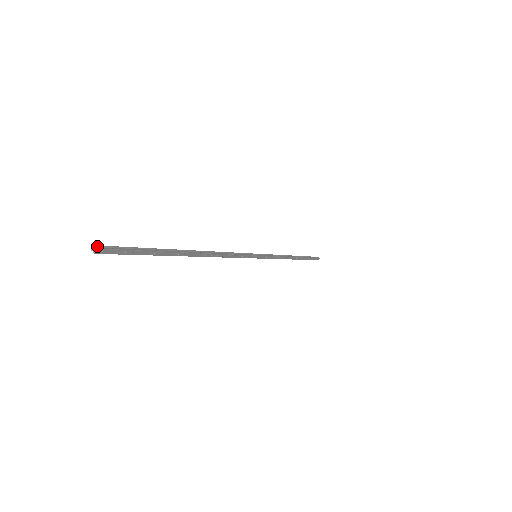
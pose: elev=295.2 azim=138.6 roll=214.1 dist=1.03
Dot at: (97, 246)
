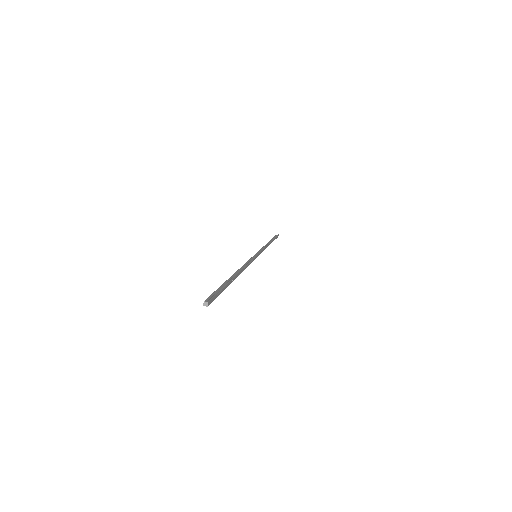
Dot at: (205, 301)
